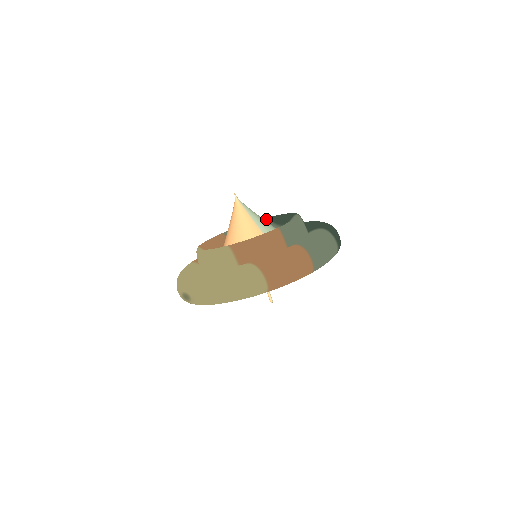
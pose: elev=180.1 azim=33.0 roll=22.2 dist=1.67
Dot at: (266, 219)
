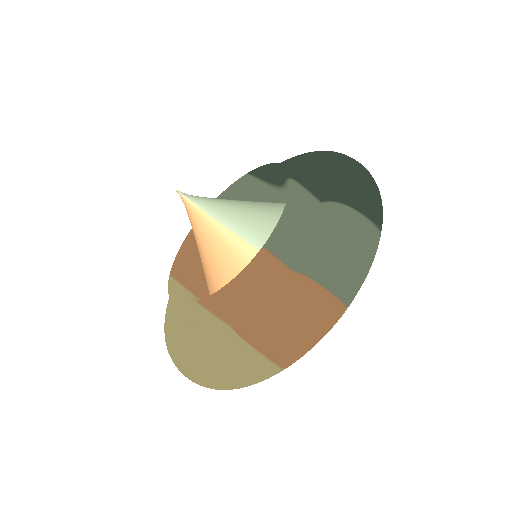
Dot at: (251, 175)
